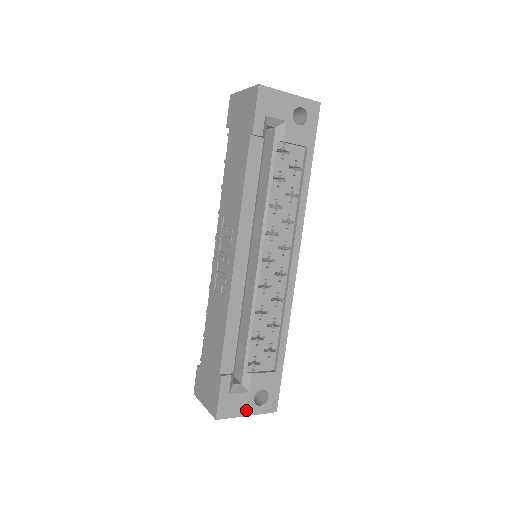
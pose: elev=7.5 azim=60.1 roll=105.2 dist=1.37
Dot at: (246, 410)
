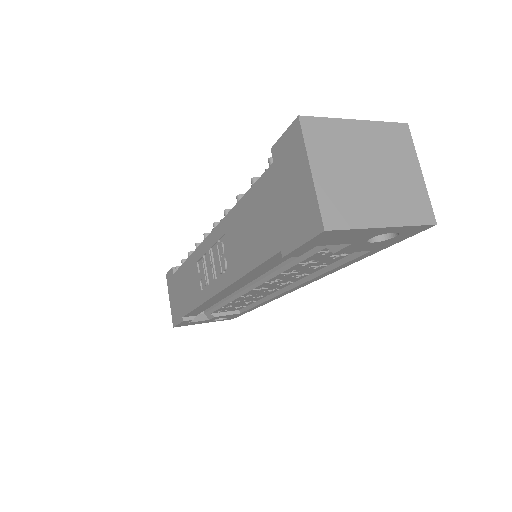
Dot at: (203, 322)
